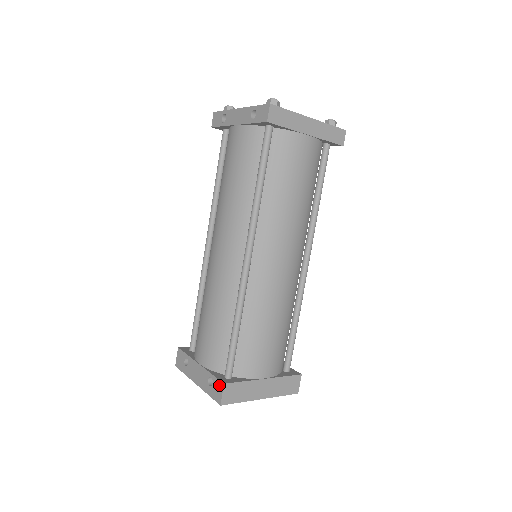
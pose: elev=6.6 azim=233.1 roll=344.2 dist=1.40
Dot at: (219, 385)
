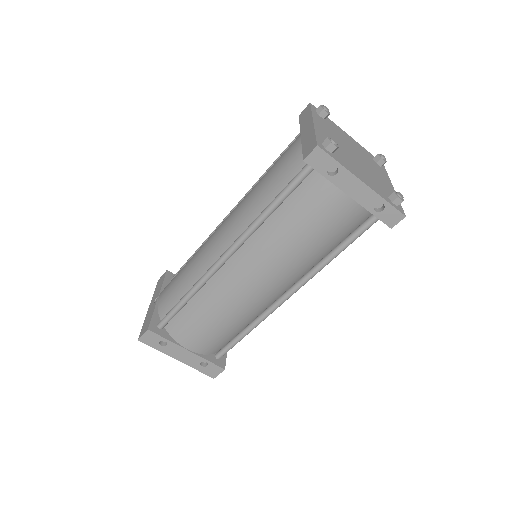
Dot at: (217, 369)
